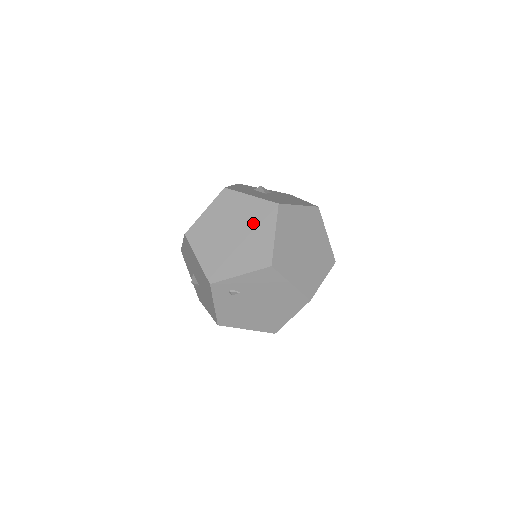
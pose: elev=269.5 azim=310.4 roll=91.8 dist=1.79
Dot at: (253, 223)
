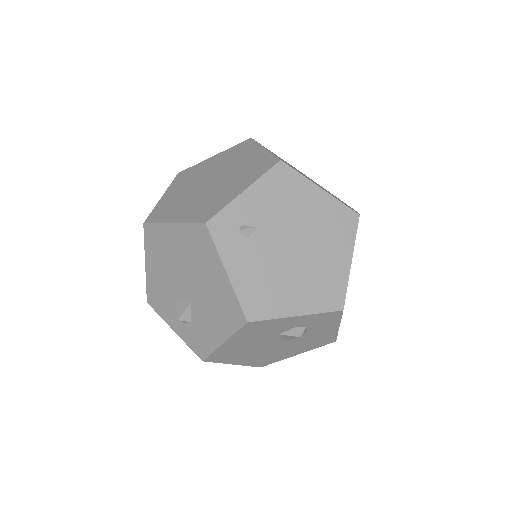
Dot at: (231, 161)
